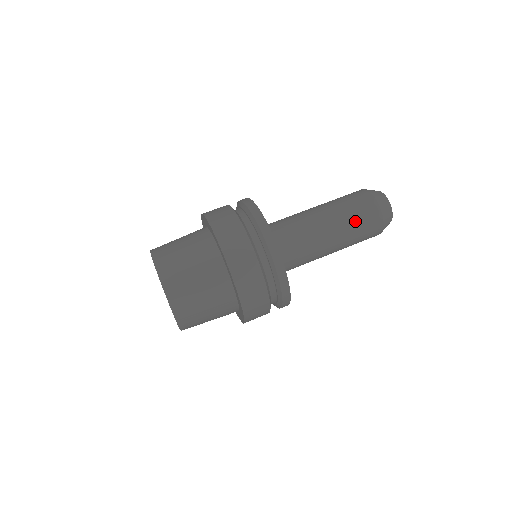
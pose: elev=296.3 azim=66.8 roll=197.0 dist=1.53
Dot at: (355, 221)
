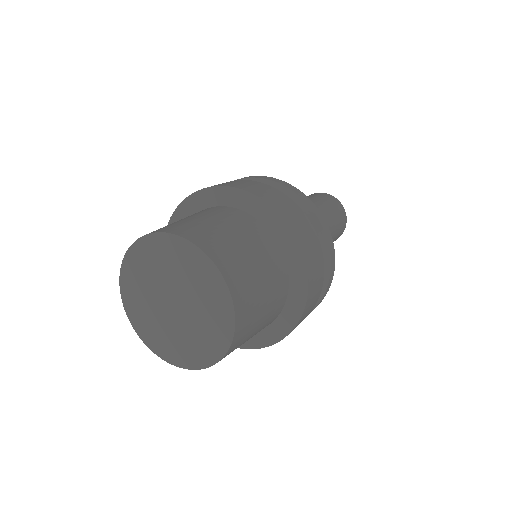
Dot at: (314, 199)
